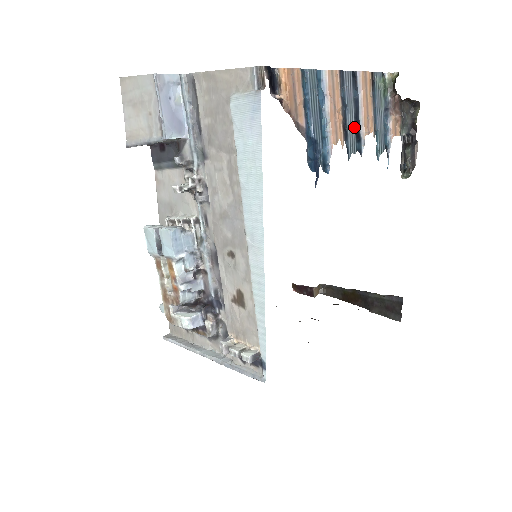
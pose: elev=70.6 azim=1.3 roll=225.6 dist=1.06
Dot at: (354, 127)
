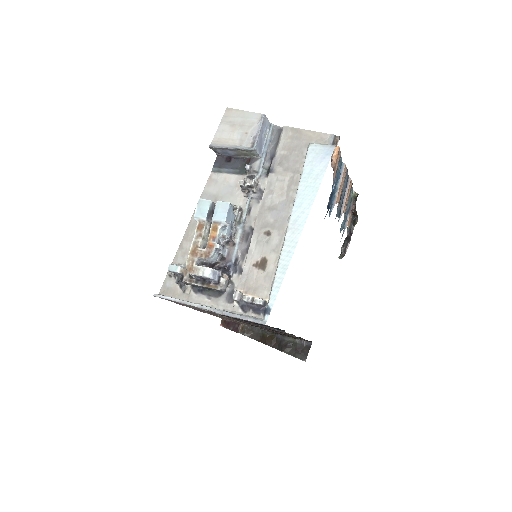
Dot at: (341, 203)
